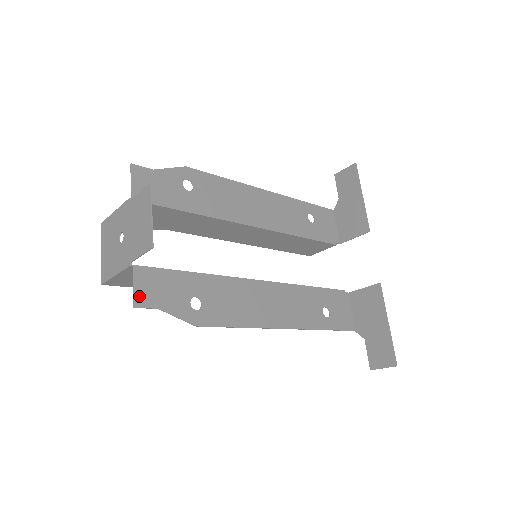
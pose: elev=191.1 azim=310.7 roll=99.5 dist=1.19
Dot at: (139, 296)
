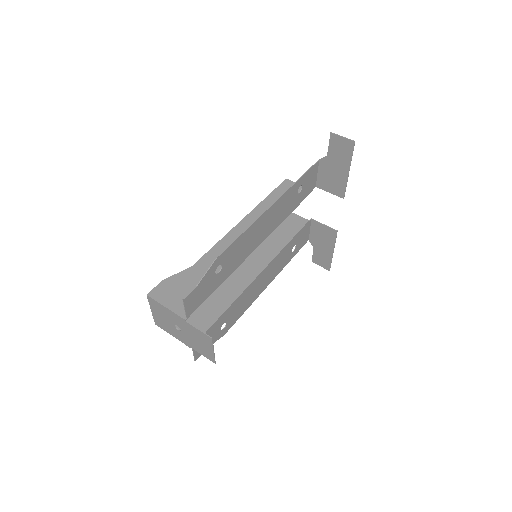
Dot at: (197, 355)
